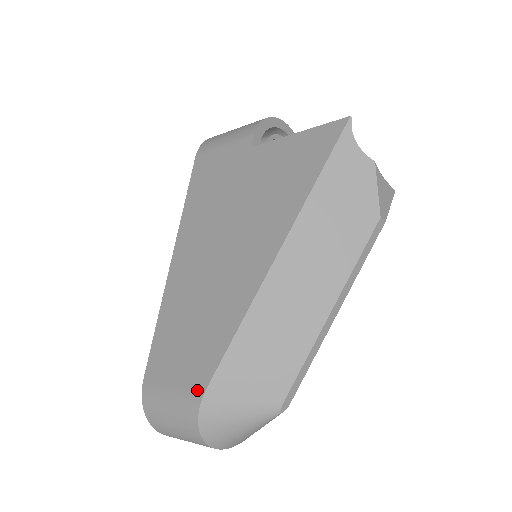
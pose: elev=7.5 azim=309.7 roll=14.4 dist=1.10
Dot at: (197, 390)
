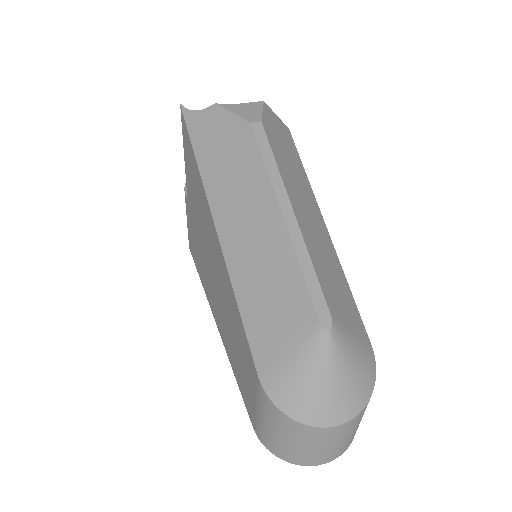
Dot at: (257, 384)
